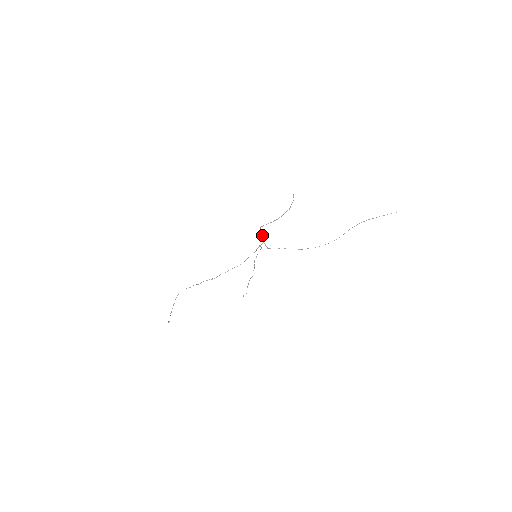
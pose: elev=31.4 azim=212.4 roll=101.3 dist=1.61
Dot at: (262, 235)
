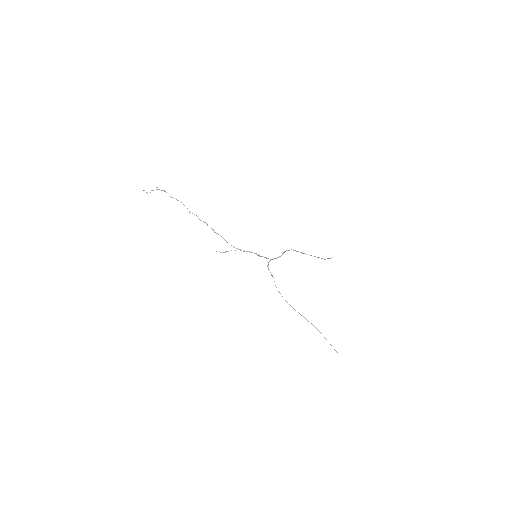
Dot at: occluded
